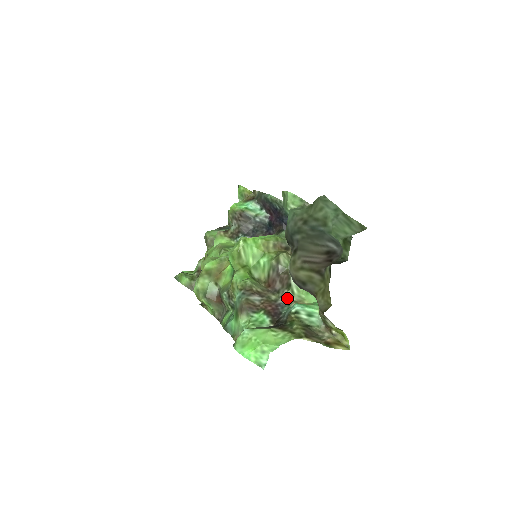
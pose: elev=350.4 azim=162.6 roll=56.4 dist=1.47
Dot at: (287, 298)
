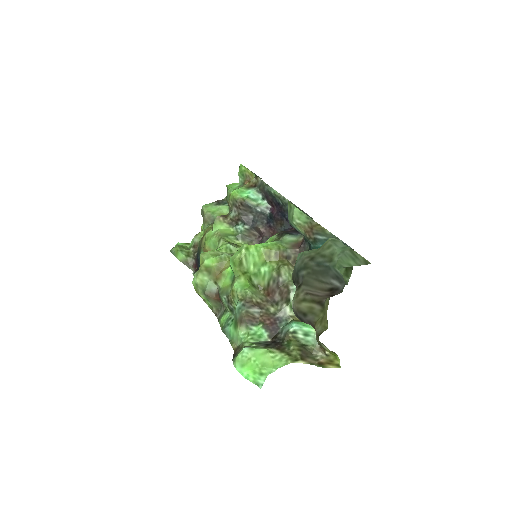
Dot at: (285, 313)
